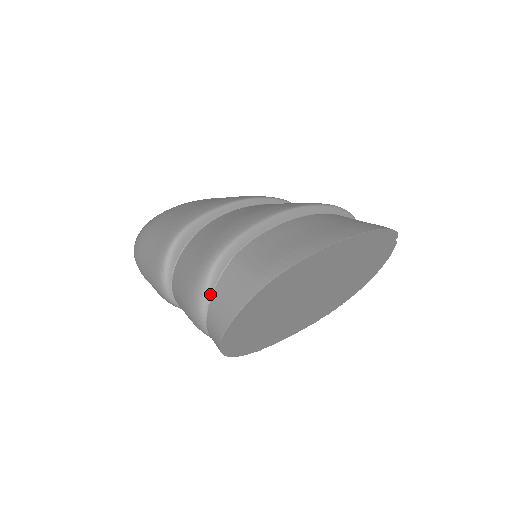
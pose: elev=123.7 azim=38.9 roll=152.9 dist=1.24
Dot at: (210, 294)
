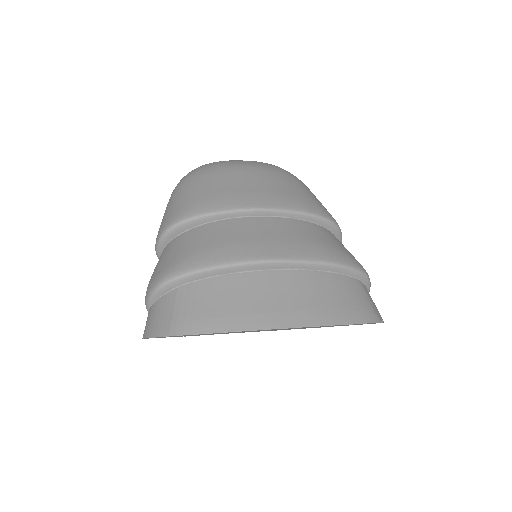
Dot at: (153, 301)
